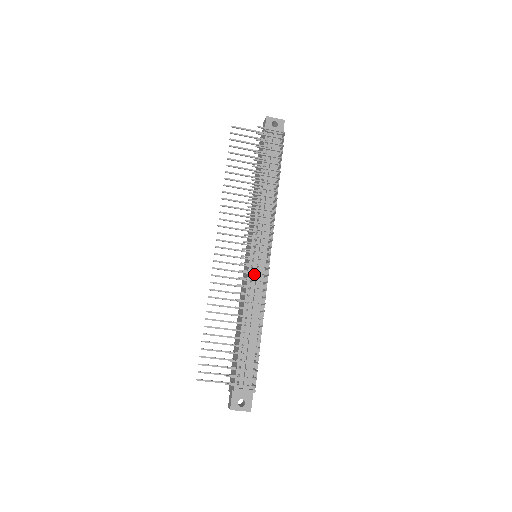
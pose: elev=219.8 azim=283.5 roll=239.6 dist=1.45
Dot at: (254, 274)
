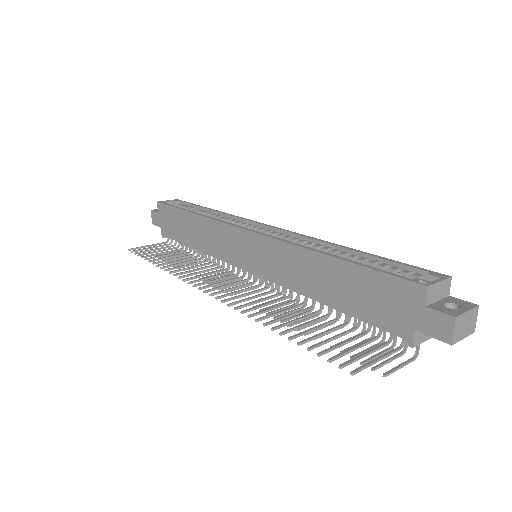
Dot at: occluded
